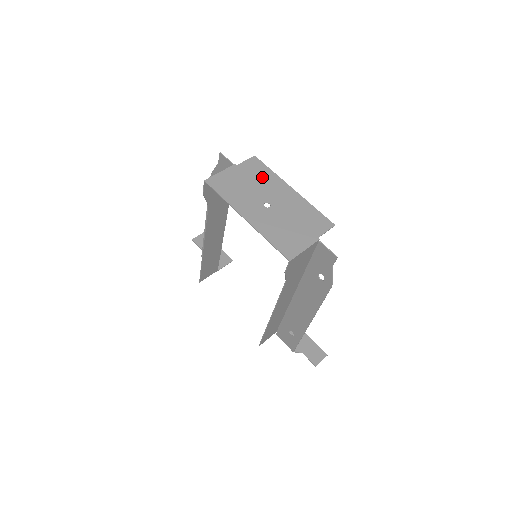
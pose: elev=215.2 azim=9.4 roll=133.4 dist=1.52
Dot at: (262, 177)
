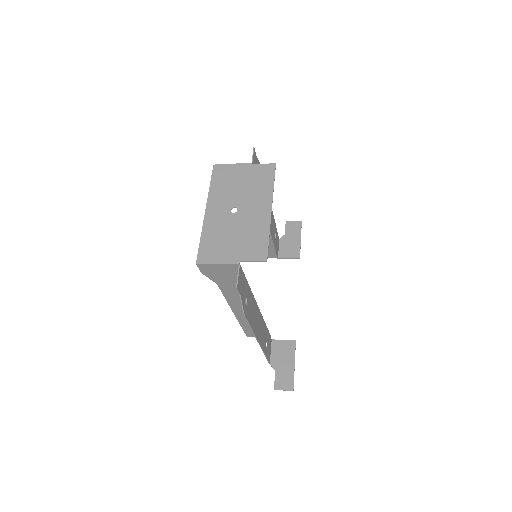
Dot at: (259, 185)
